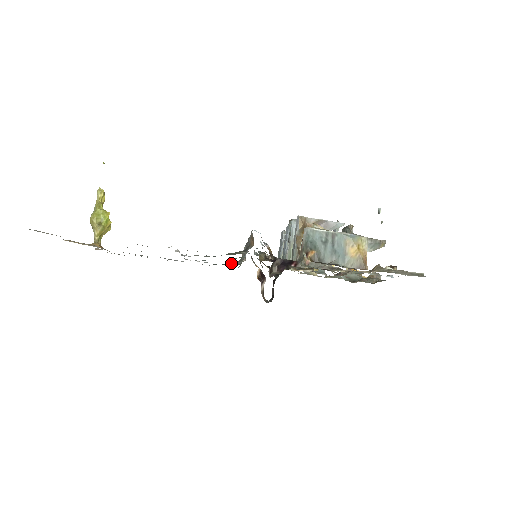
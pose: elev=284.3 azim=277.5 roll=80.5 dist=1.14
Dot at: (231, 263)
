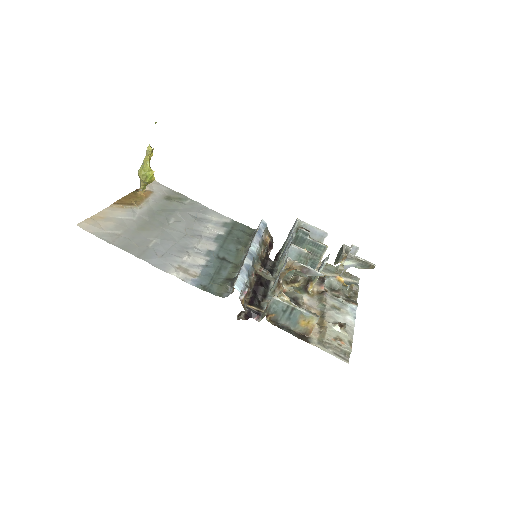
Dot at: (239, 248)
